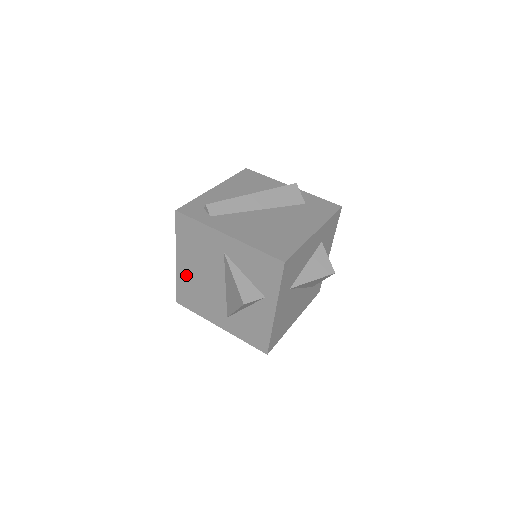
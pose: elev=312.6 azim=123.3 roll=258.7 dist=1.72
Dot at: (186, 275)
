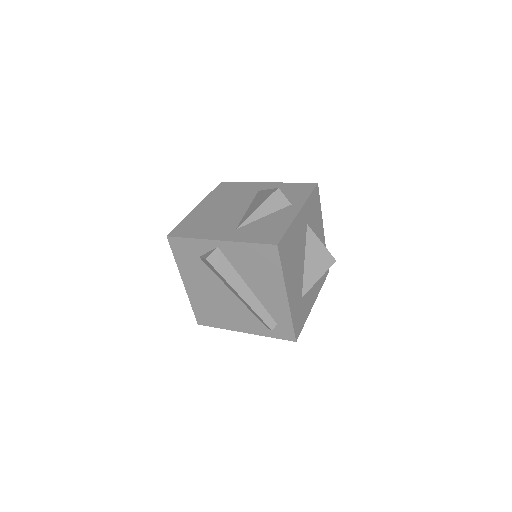
Dot at: (201, 213)
